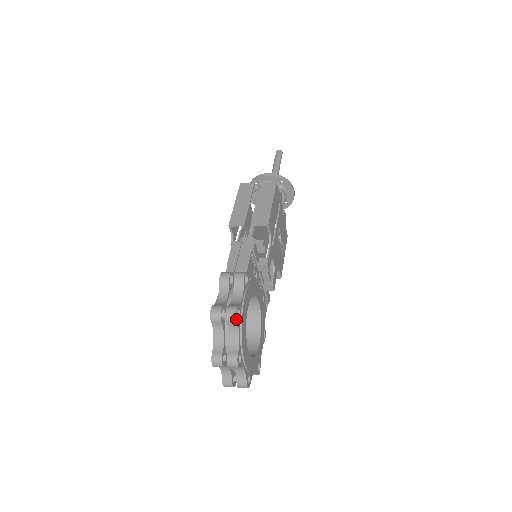
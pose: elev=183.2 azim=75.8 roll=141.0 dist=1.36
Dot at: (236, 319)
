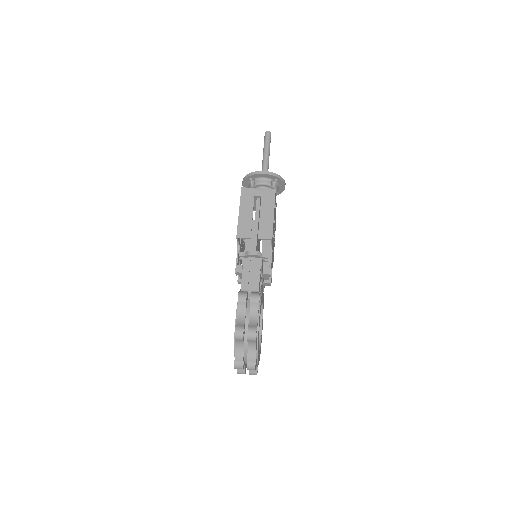
Dot at: (256, 339)
